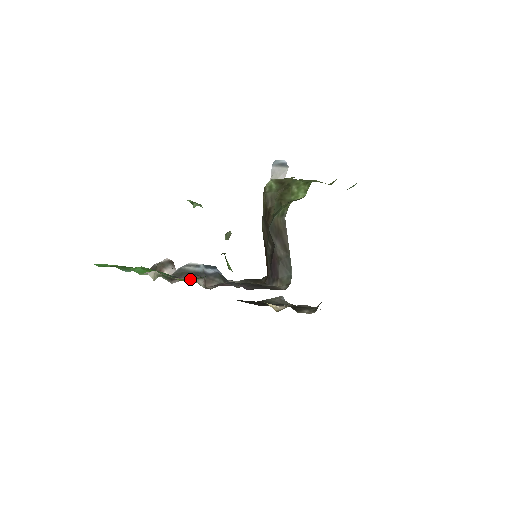
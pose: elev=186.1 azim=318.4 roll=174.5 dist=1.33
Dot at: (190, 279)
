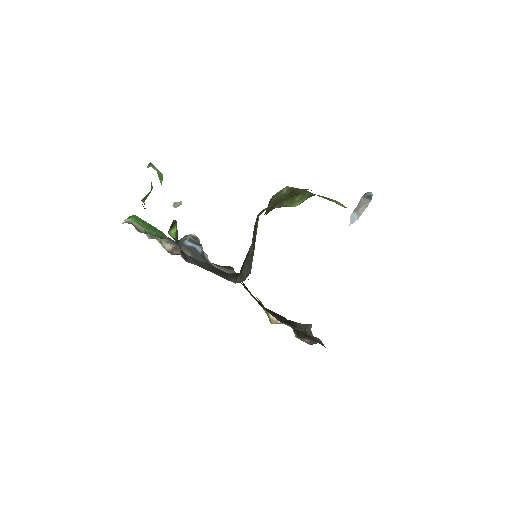
Dot at: (158, 239)
